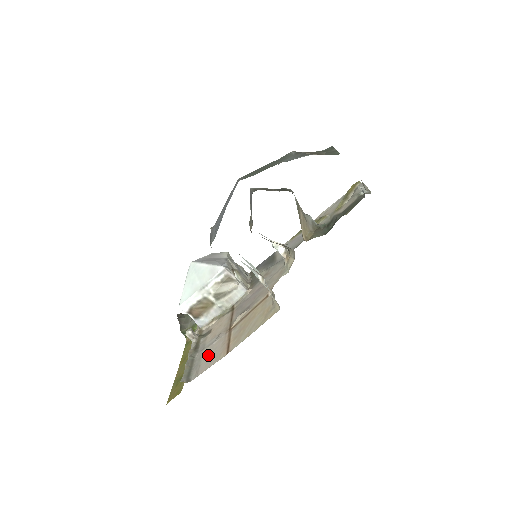
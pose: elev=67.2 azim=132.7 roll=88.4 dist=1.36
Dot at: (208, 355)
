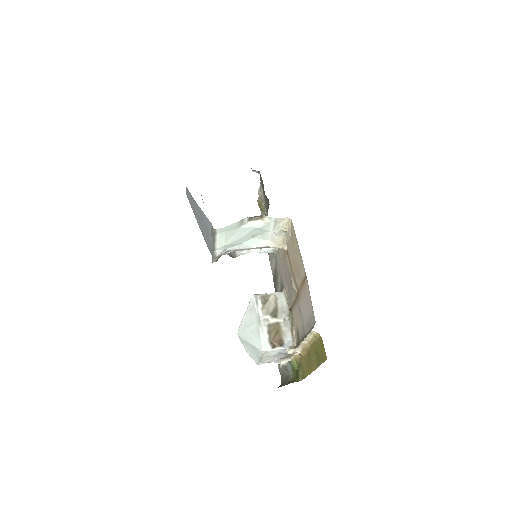
Dot at: (306, 311)
